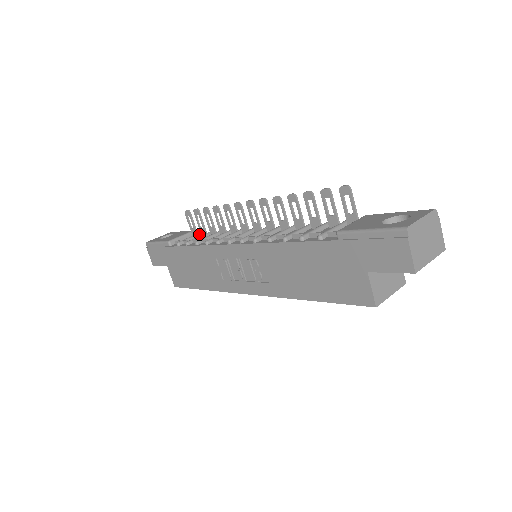
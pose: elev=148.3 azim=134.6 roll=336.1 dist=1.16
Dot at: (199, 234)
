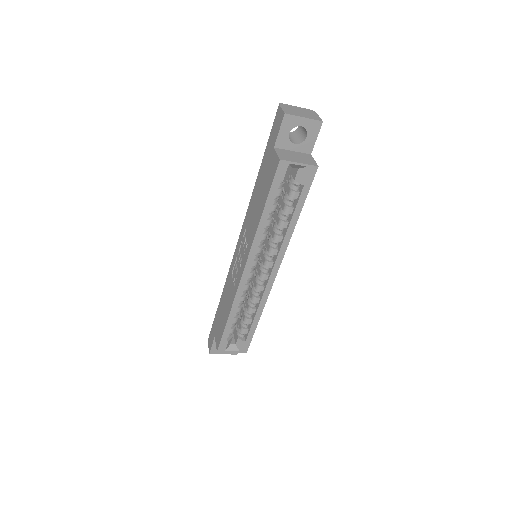
Dot at: occluded
